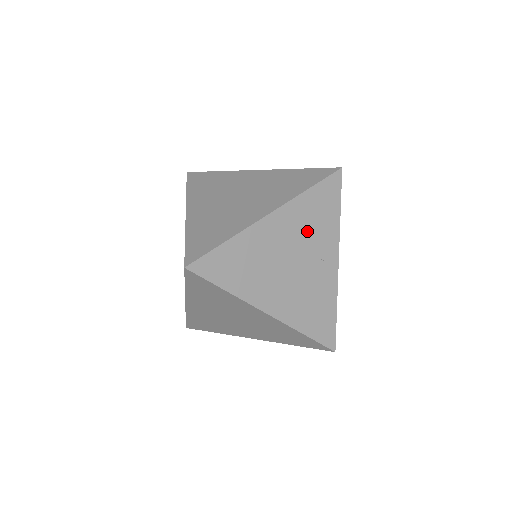
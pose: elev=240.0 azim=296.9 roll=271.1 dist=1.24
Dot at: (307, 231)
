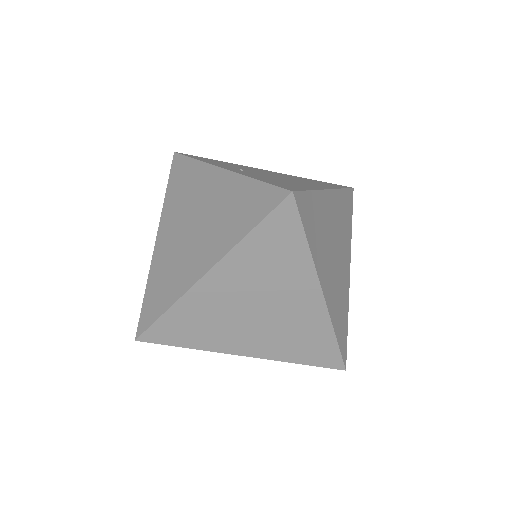
Dot at: occluded
